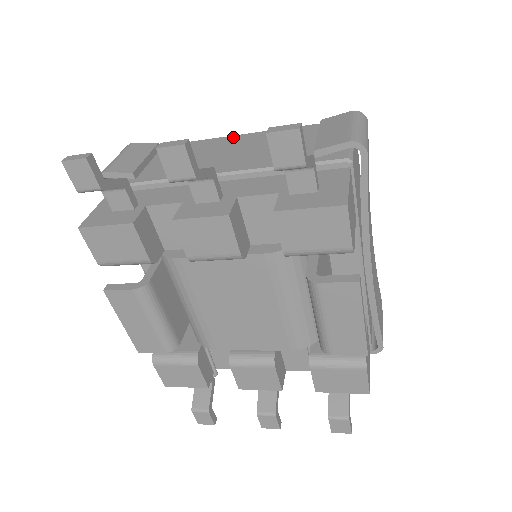
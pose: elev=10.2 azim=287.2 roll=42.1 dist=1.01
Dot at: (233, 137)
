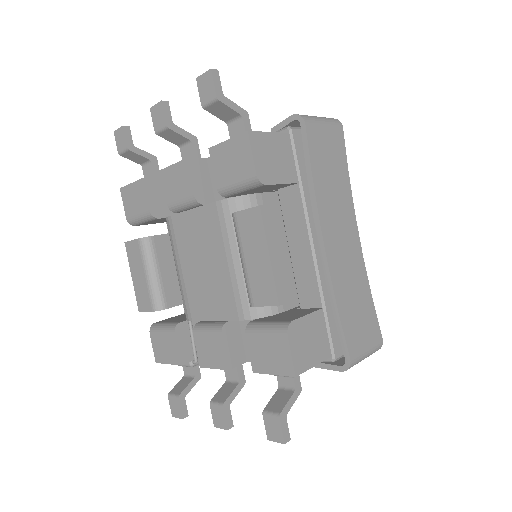
Dot at: occluded
